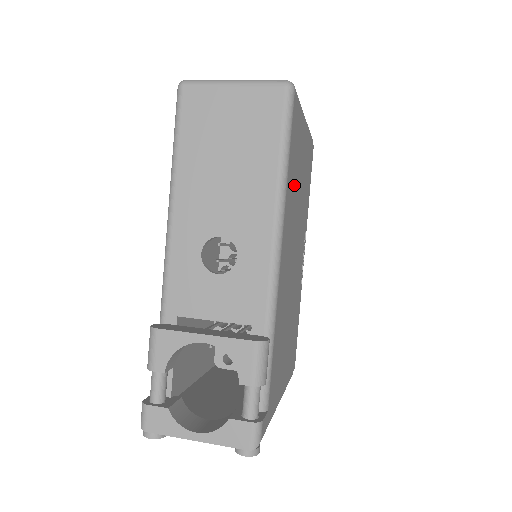
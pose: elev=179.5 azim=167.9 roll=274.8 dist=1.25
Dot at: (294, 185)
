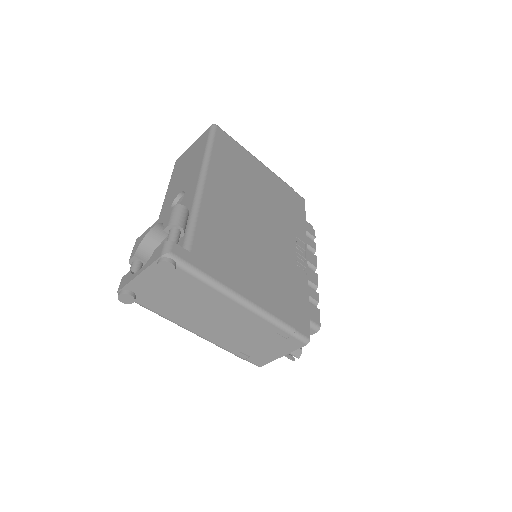
Dot at: (235, 171)
